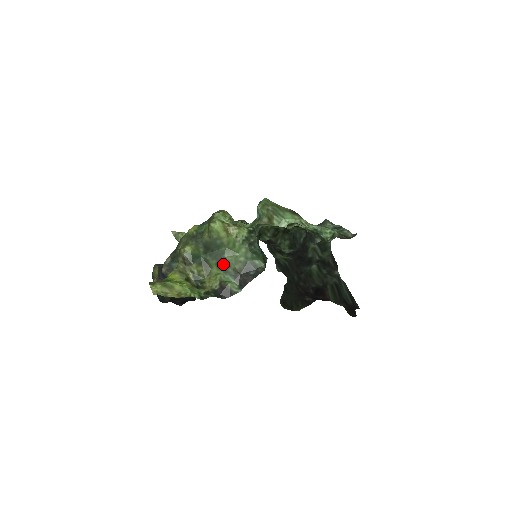
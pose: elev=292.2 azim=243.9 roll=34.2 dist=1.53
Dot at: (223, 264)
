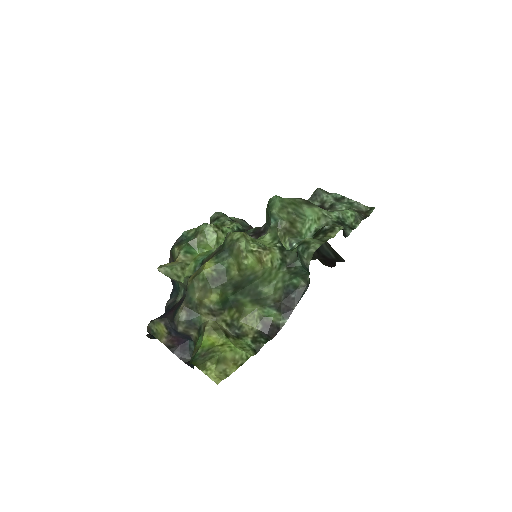
Dot at: (260, 298)
